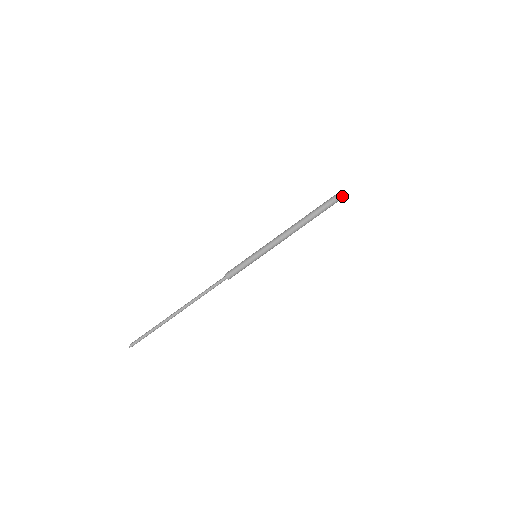
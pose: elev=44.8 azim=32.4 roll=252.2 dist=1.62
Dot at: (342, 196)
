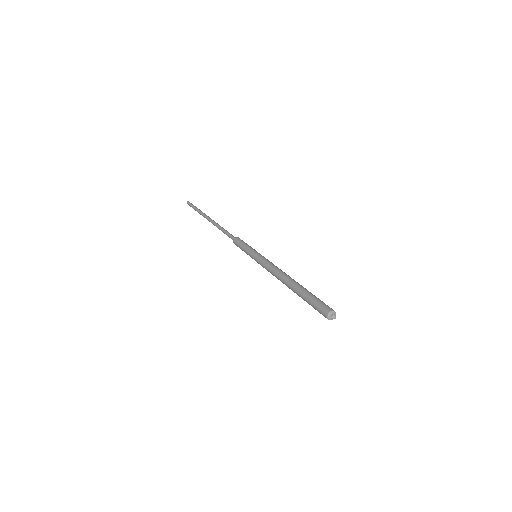
Dot at: (328, 319)
